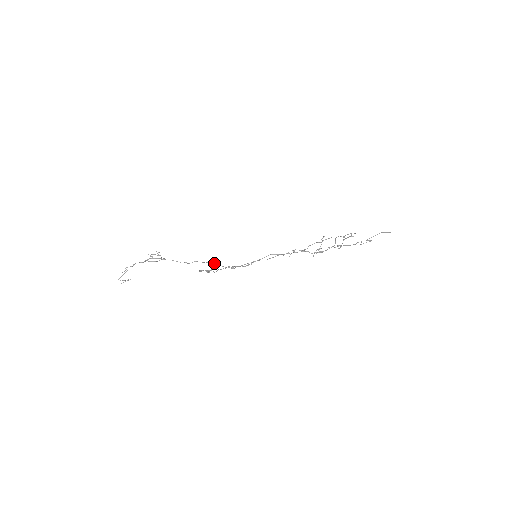
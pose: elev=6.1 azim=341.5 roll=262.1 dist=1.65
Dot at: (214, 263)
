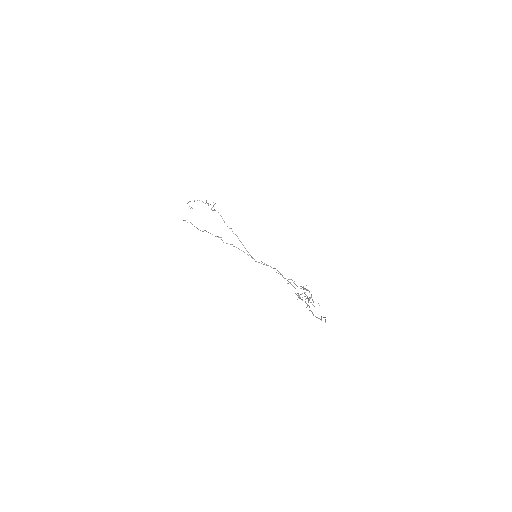
Dot at: occluded
